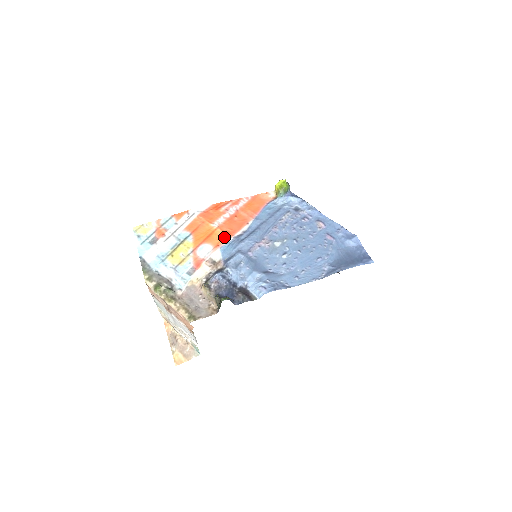
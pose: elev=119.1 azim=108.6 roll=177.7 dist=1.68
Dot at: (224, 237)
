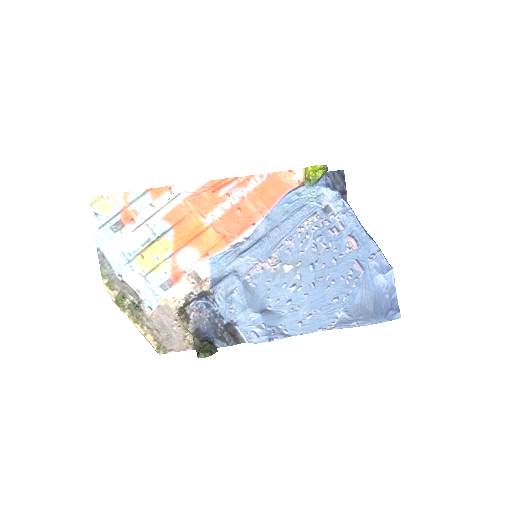
Dot at: (217, 243)
